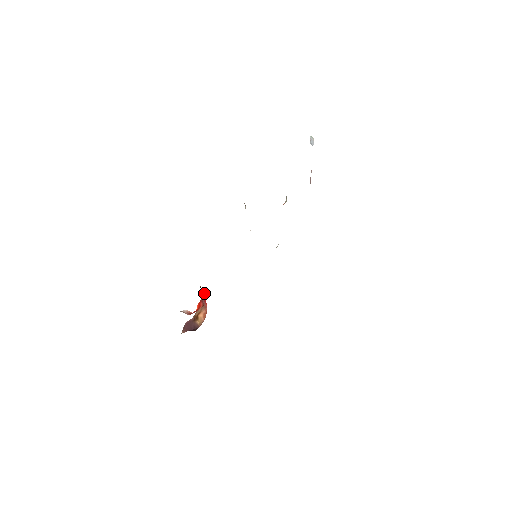
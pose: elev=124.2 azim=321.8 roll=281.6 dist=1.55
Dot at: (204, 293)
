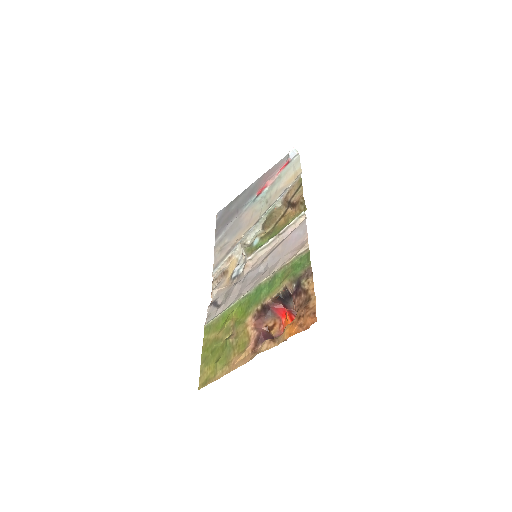
Dot at: (281, 304)
